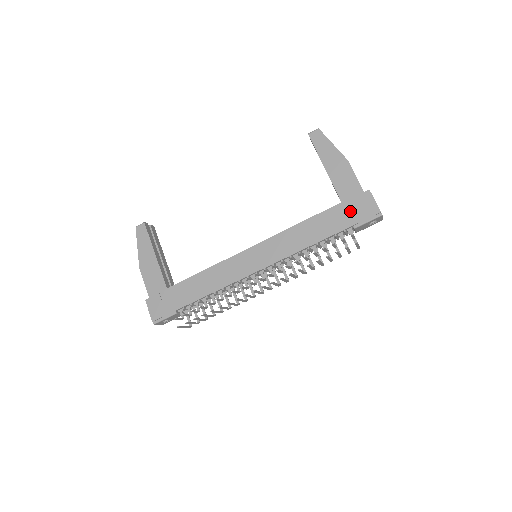
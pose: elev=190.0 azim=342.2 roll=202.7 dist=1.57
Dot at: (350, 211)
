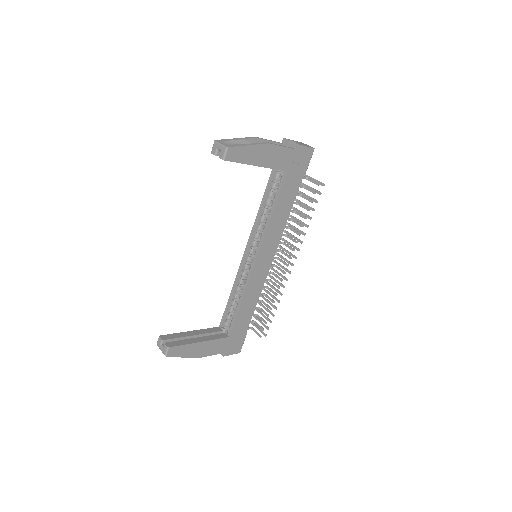
Dot at: (296, 170)
